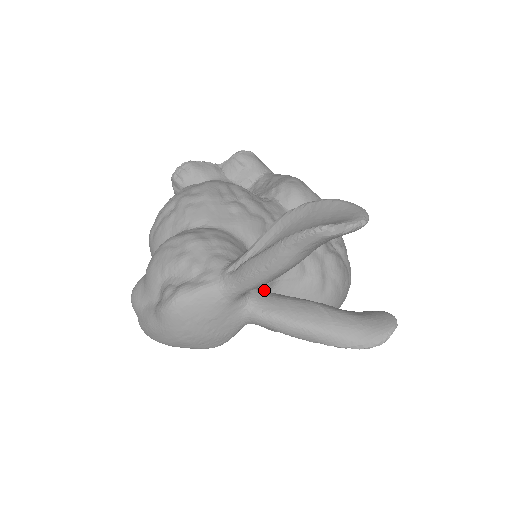
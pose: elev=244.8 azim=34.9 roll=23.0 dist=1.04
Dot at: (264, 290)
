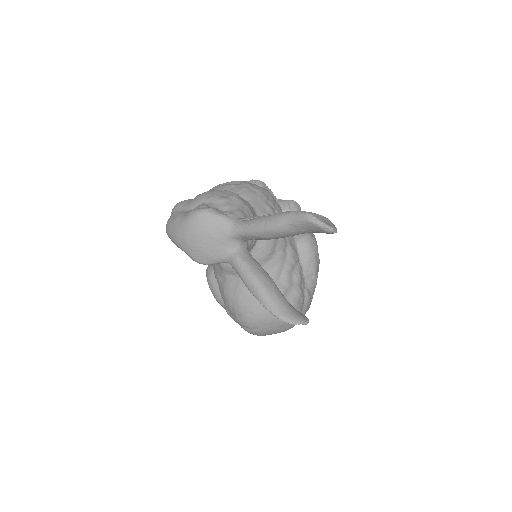
Dot at: occluded
